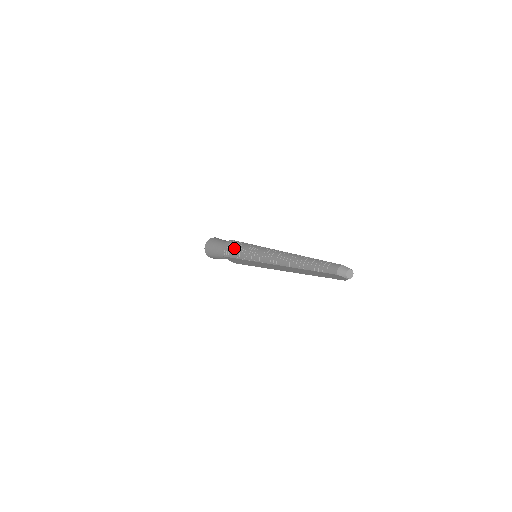
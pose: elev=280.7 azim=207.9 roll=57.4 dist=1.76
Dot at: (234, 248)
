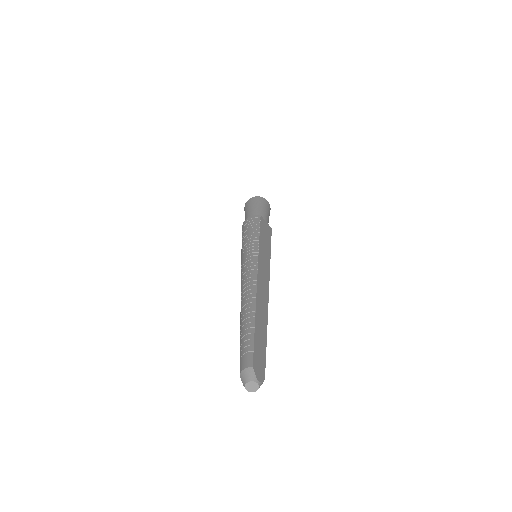
Dot at: (246, 230)
